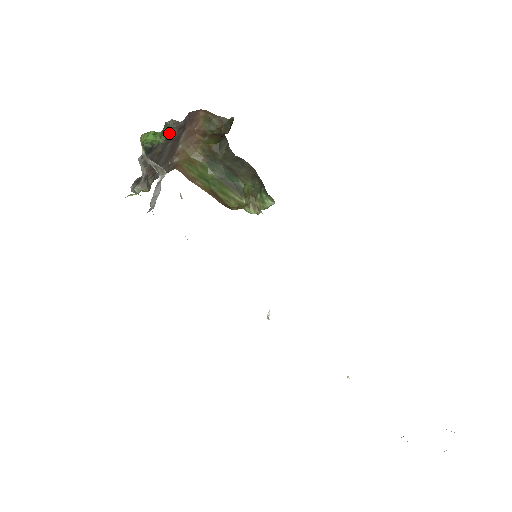
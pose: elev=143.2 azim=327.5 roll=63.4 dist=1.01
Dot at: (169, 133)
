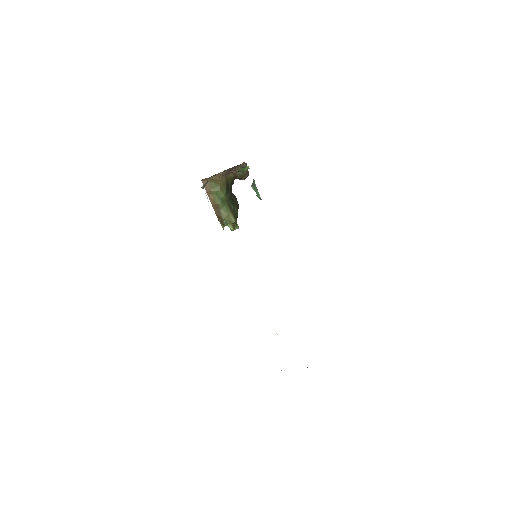
Dot at: occluded
